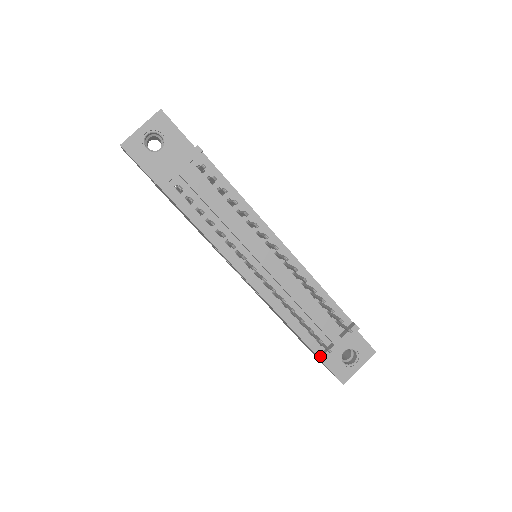
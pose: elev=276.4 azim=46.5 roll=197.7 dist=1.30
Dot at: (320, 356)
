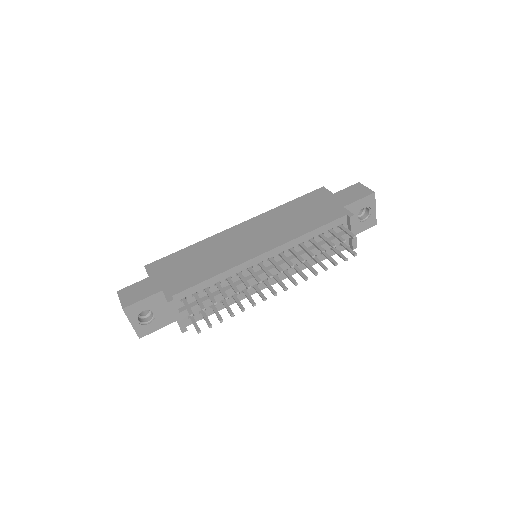
Dot at: (351, 248)
